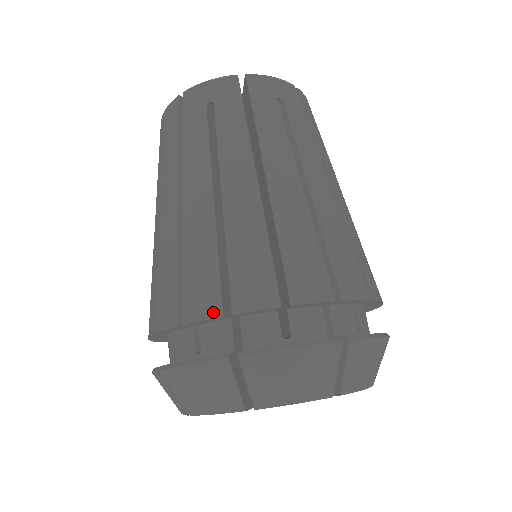
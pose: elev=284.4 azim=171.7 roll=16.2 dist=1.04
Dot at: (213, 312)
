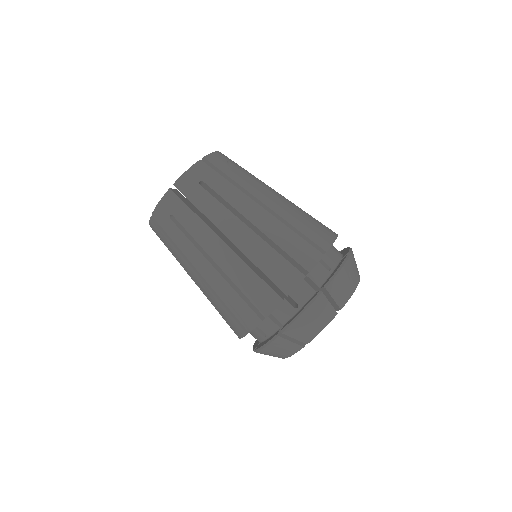
Dot at: (257, 322)
